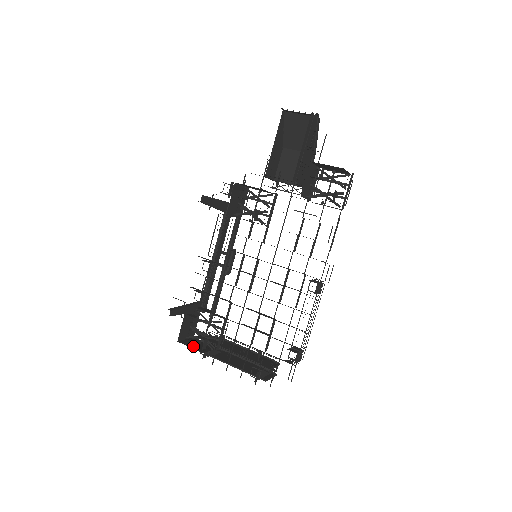
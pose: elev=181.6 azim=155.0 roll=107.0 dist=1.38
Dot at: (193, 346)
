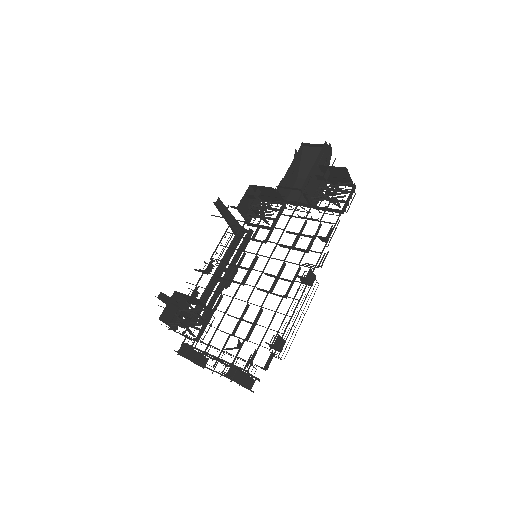
Dot at: occluded
